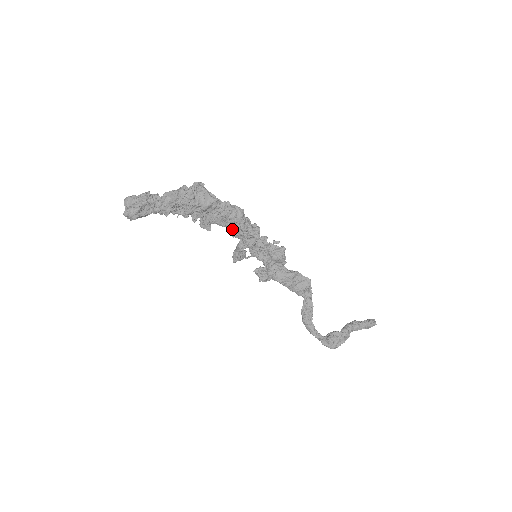
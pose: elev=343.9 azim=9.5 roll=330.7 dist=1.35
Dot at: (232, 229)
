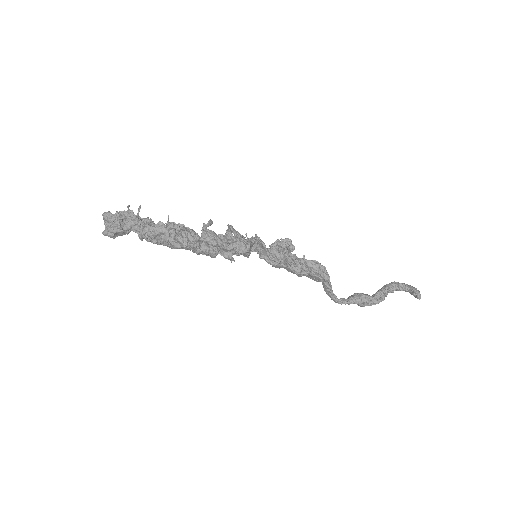
Dot at: occluded
